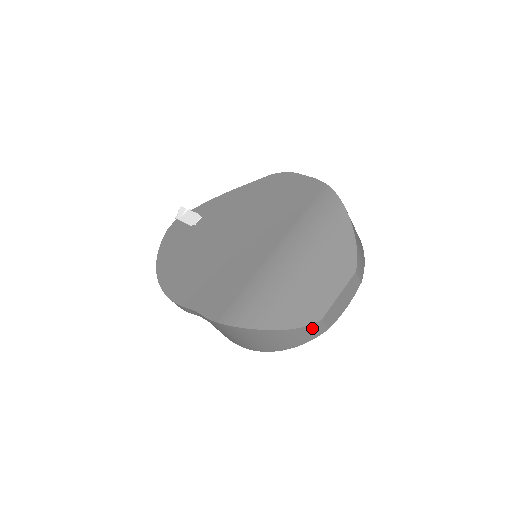
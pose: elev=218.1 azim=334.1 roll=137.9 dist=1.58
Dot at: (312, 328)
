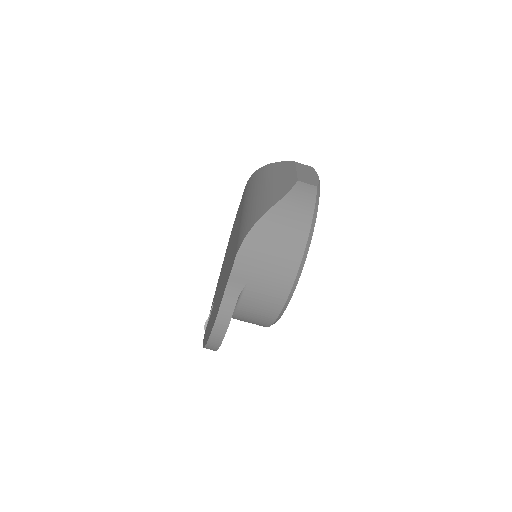
Dot at: (299, 190)
